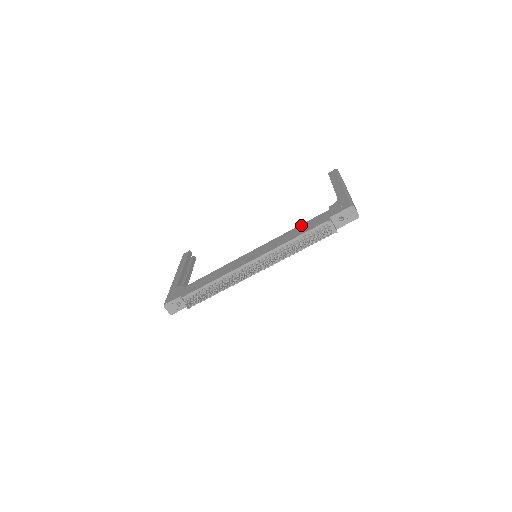
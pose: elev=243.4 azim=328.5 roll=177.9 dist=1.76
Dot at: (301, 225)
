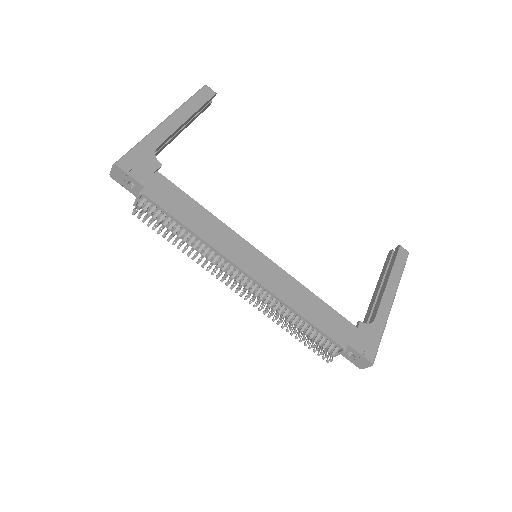
Dot at: (323, 303)
